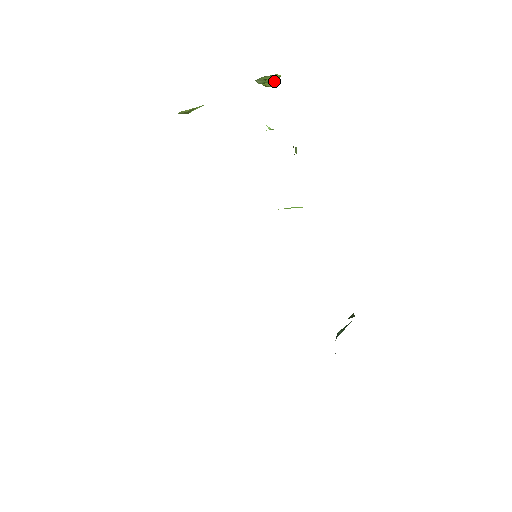
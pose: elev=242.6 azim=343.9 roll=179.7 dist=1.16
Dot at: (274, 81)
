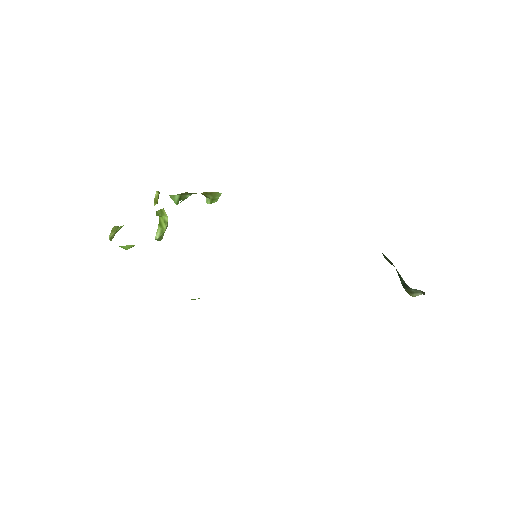
Dot at: (163, 213)
